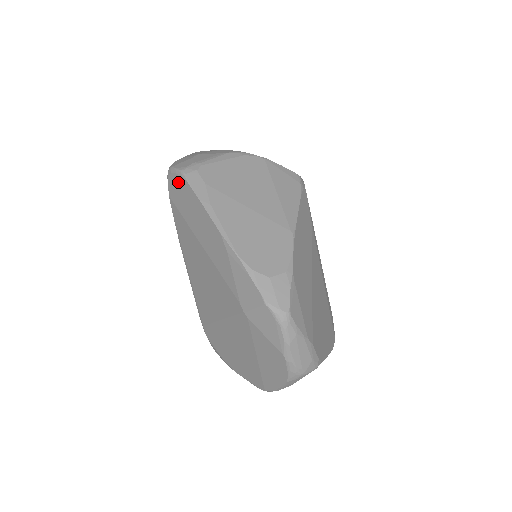
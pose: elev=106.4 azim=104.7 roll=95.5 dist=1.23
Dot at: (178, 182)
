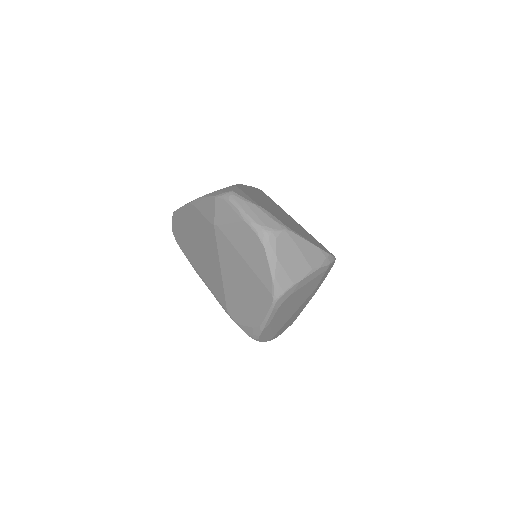
Dot at: (174, 222)
